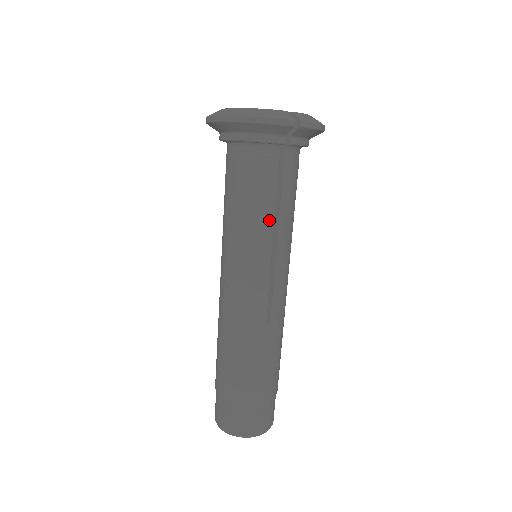
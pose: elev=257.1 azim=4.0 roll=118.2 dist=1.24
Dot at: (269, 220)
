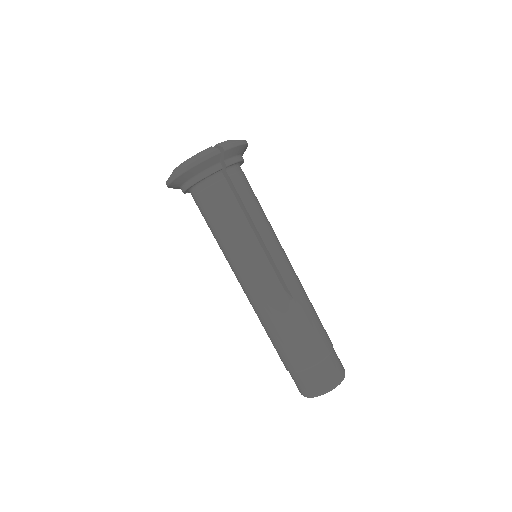
Dot at: (245, 224)
